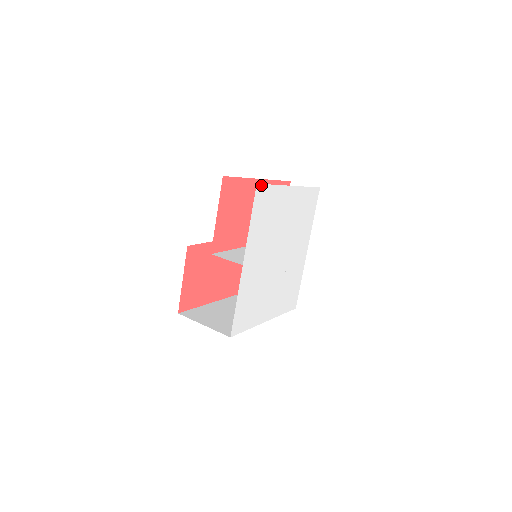
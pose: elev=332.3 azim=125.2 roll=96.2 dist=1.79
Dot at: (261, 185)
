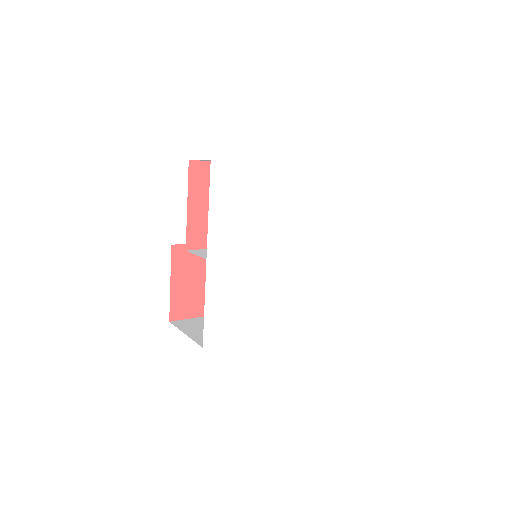
Dot at: (220, 162)
